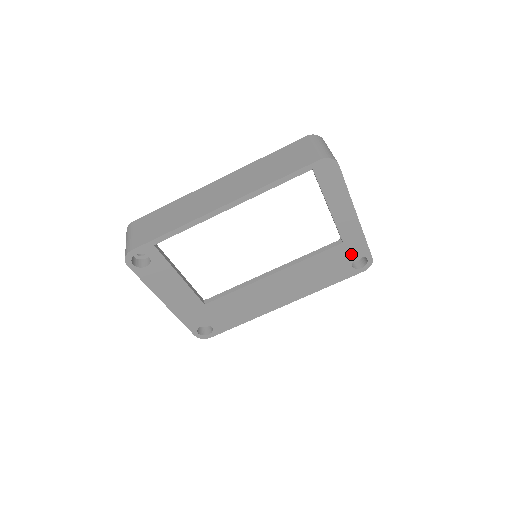
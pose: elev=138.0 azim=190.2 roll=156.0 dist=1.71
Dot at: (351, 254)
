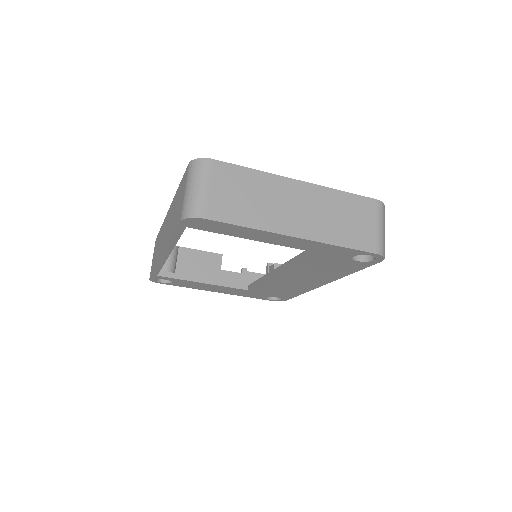
Dot at: (340, 255)
